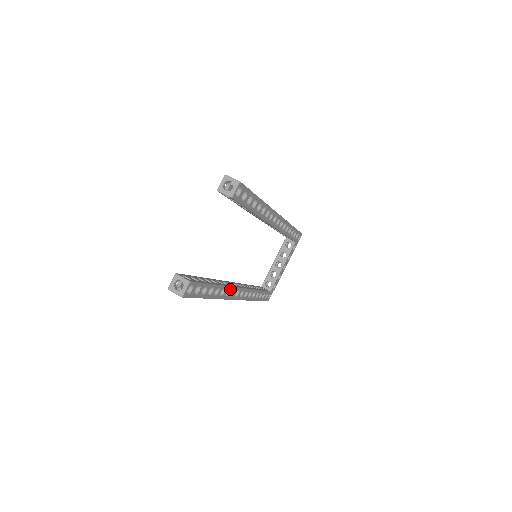
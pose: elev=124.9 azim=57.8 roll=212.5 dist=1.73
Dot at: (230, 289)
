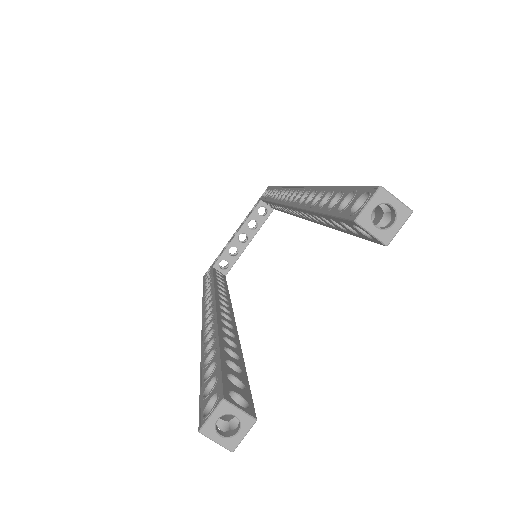
Dot at: occluded
